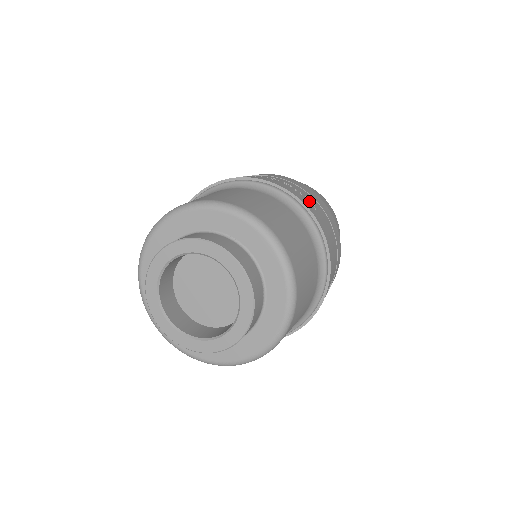
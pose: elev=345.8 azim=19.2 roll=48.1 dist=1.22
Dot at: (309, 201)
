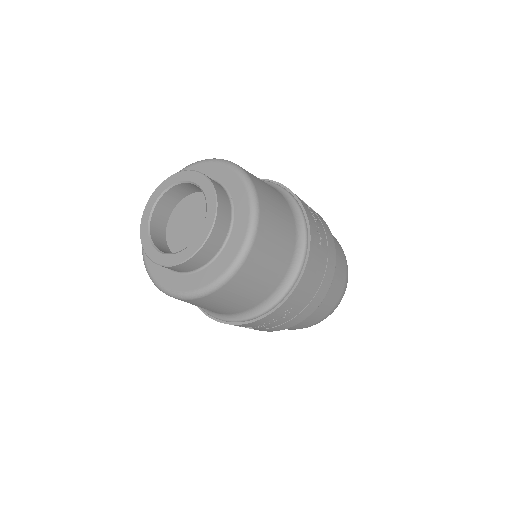
Dot at: (319, 234)
